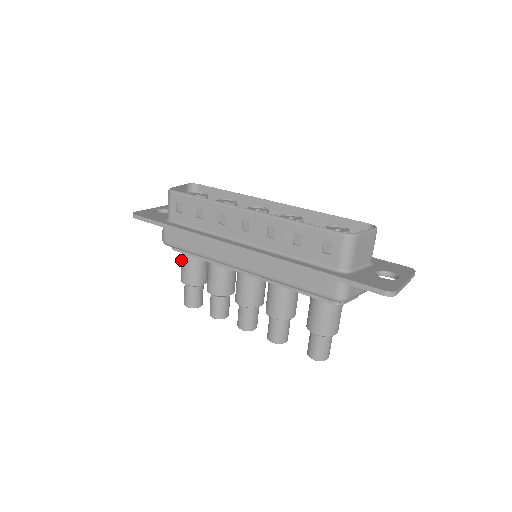
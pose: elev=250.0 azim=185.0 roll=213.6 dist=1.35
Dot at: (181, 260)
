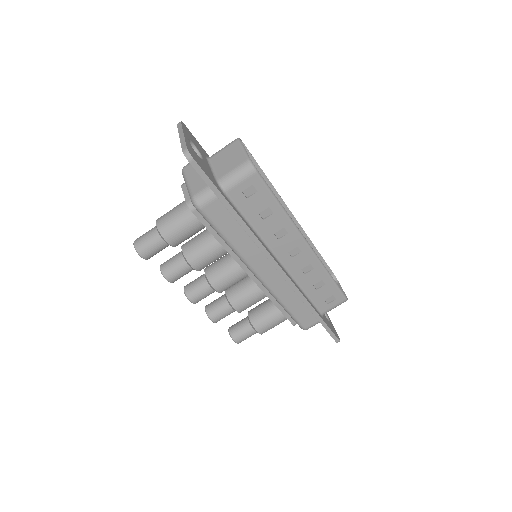
Dot at: (182, 218)
